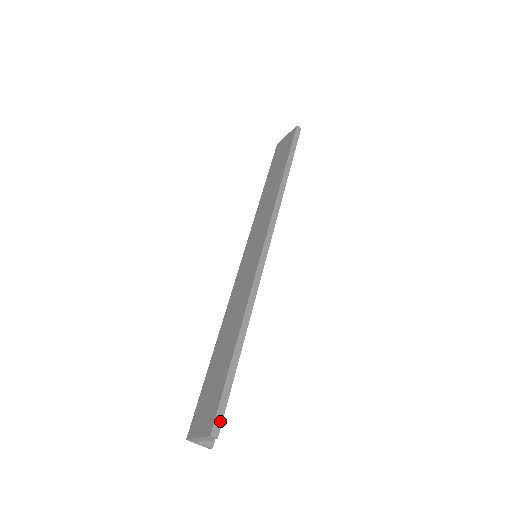
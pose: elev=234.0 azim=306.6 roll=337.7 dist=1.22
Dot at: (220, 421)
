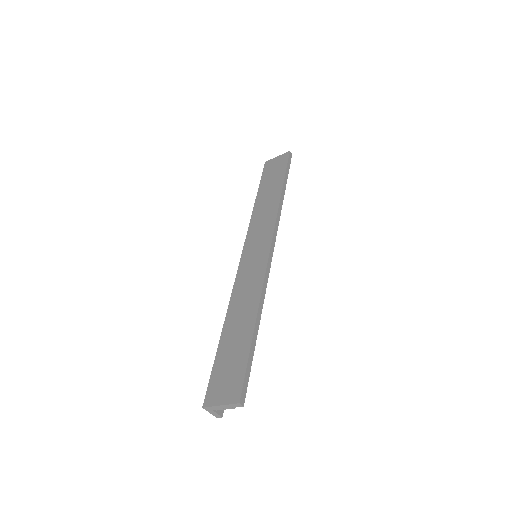
Dot at: (245, 392)
